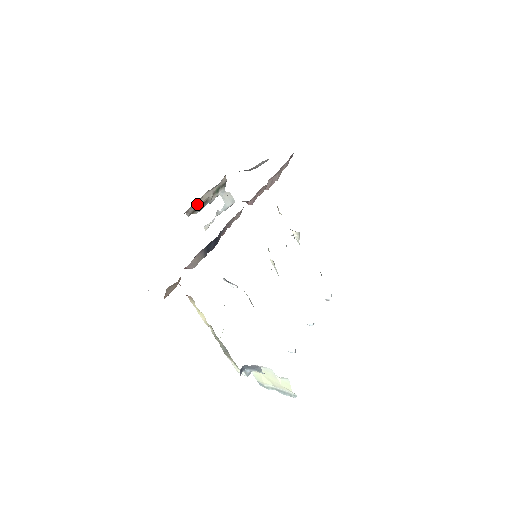
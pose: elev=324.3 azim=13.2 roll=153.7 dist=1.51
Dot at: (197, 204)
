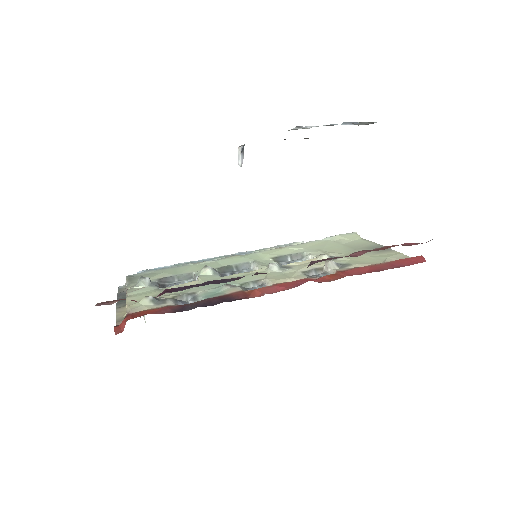
Dot at: occluded
